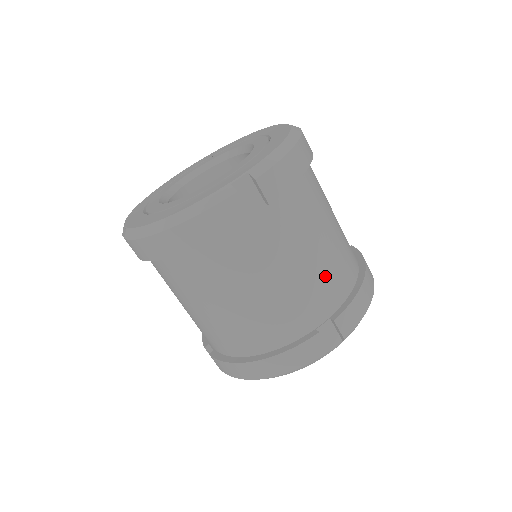
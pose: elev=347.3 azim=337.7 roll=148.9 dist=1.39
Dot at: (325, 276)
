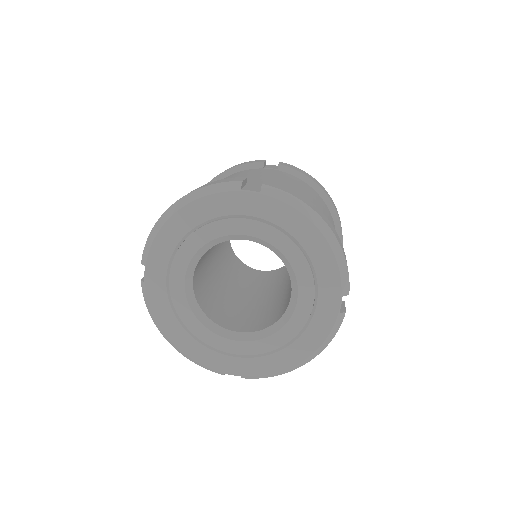
Dot at: occluded
